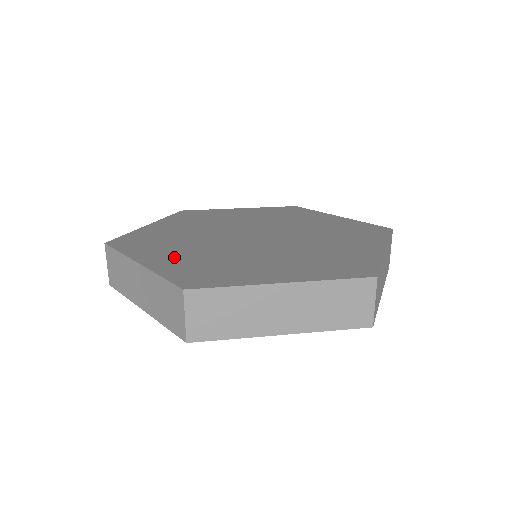
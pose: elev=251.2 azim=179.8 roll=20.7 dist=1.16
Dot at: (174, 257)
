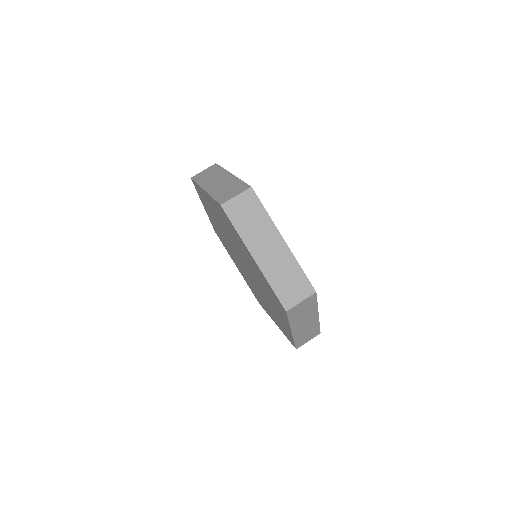
Dot at: occluded
